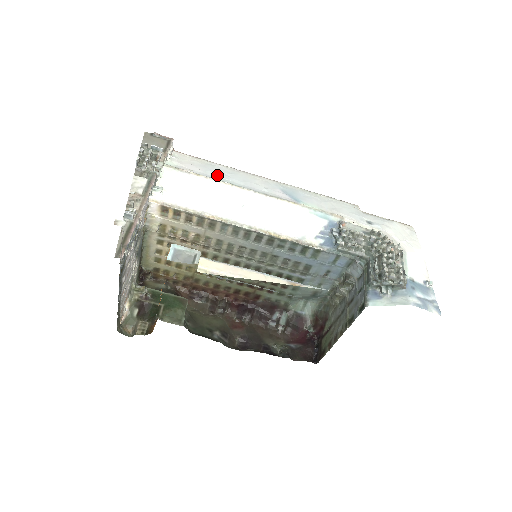
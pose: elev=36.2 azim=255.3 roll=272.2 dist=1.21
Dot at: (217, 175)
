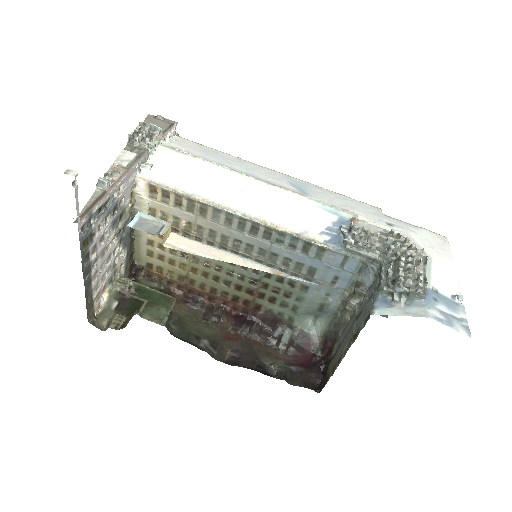
Dot at: (217, 160)
